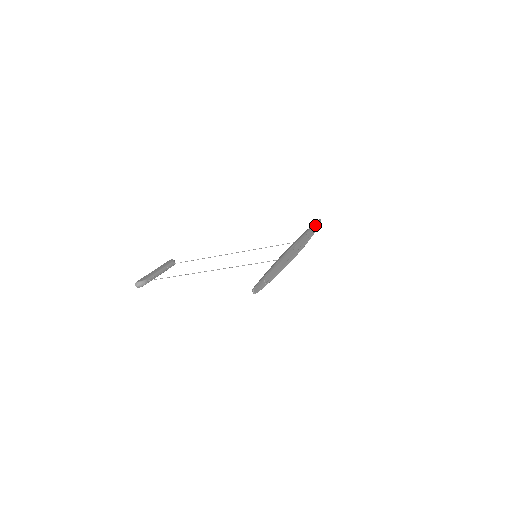
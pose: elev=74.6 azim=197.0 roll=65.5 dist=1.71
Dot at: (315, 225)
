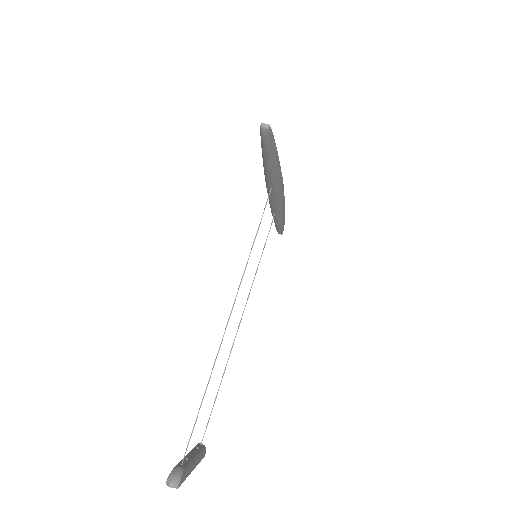
Dot at: occluded
